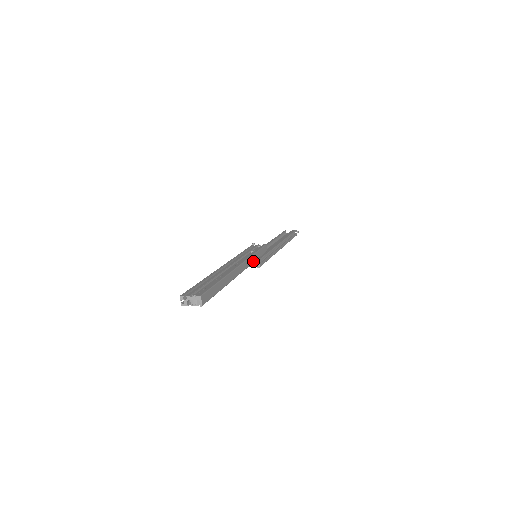
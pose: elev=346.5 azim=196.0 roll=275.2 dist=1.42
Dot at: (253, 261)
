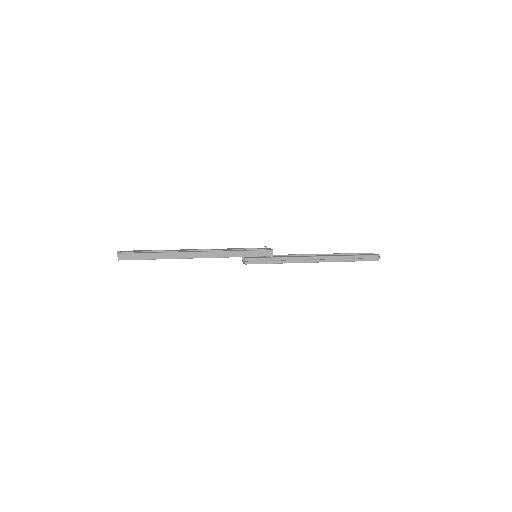
Dot at: (232, 256)
